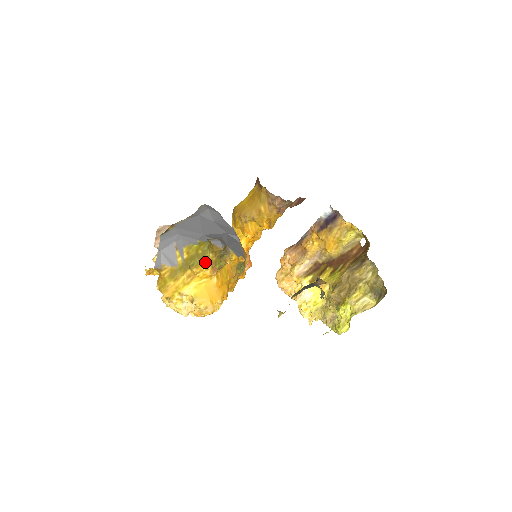
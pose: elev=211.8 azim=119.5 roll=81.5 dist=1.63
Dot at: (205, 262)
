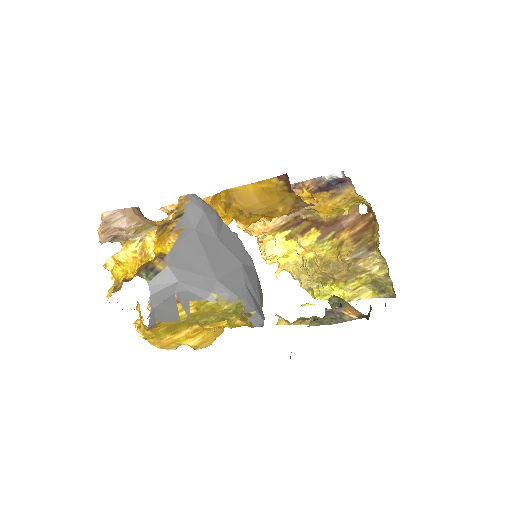
Dot at: (226, 323)
